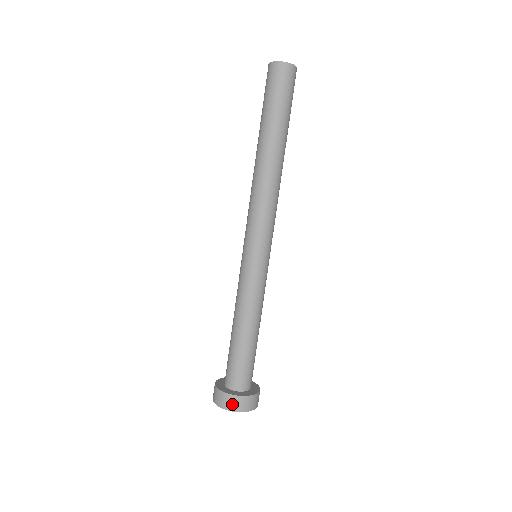
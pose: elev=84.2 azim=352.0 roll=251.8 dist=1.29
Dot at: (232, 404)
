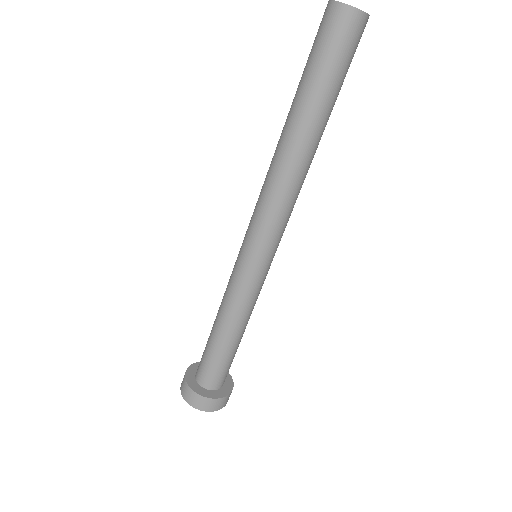
Dot at: (215, 406)
